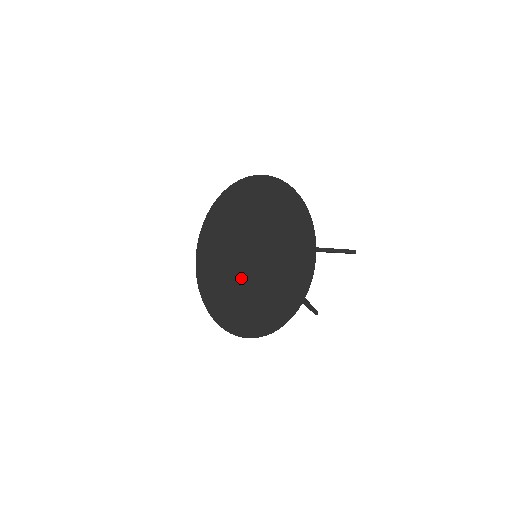
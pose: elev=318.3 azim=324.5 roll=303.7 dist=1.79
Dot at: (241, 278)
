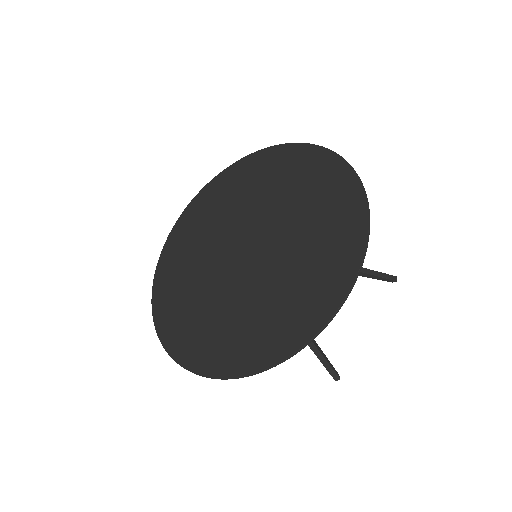
Dot at: (231, 283)
